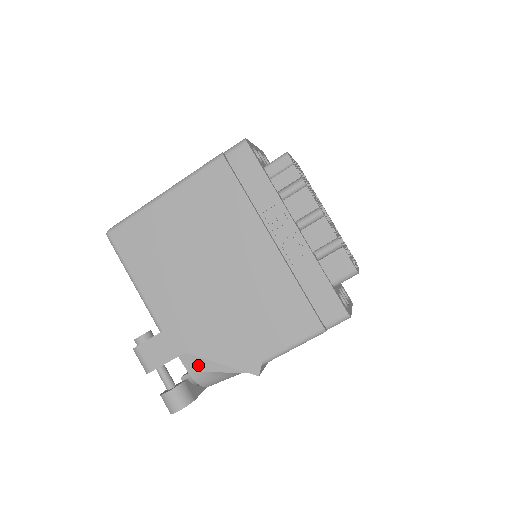
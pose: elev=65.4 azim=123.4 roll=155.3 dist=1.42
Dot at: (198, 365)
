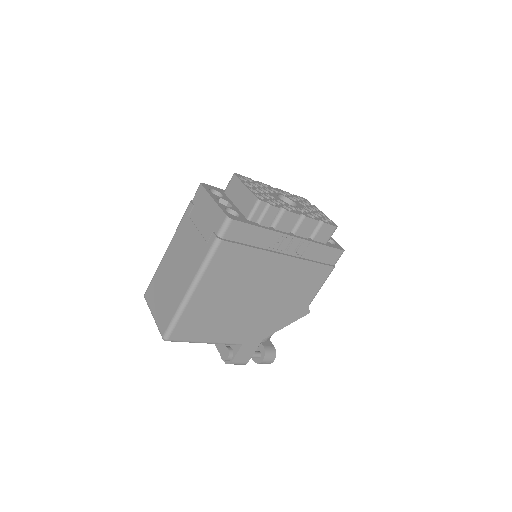
Dot at: occluded
